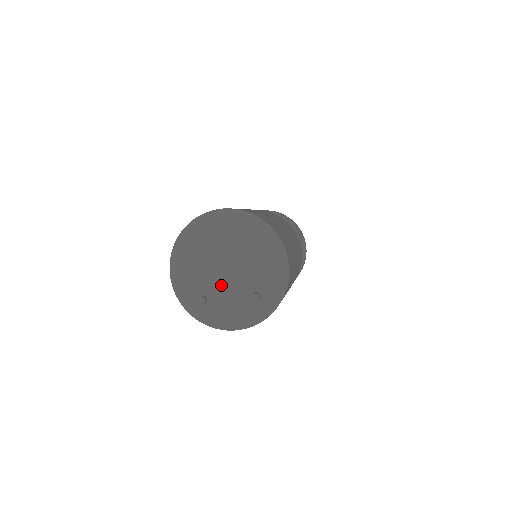
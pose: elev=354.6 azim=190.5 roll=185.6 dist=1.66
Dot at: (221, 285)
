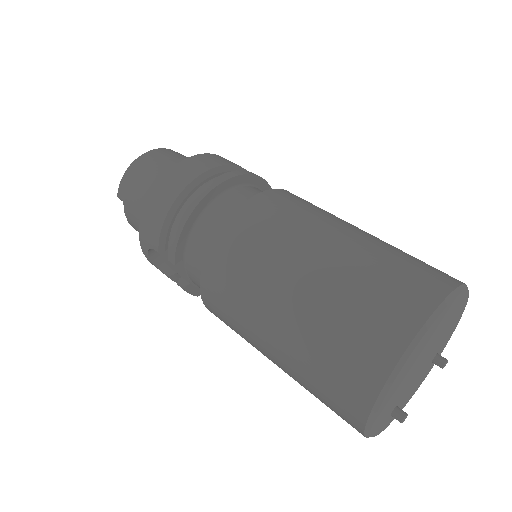
Dot at: (412, 382)
